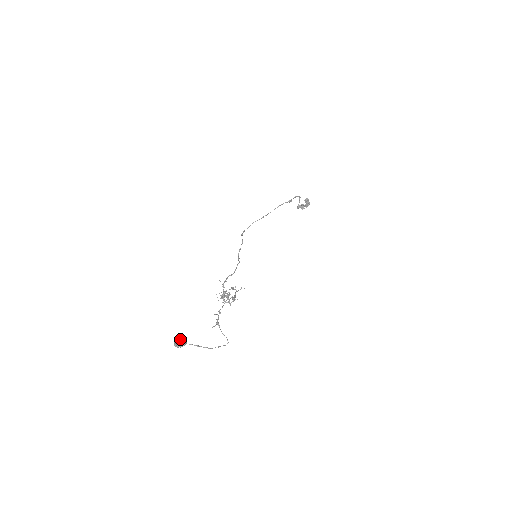
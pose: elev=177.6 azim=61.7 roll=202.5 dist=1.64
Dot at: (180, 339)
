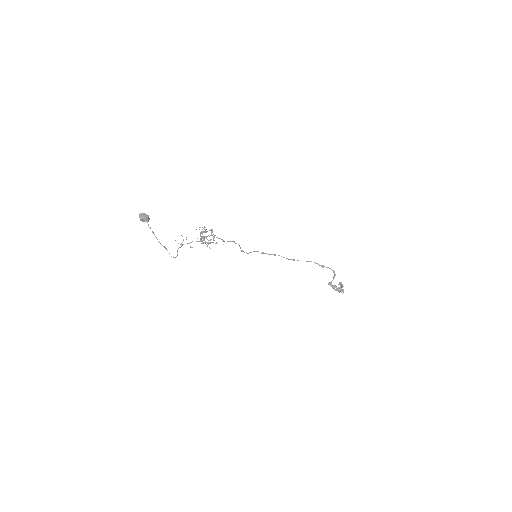
Dot at: (146, 214)
